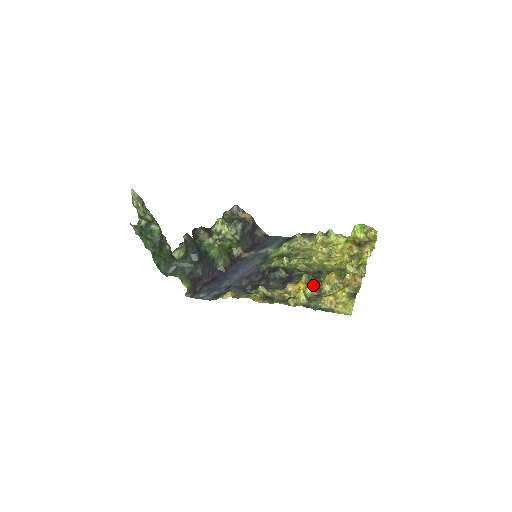
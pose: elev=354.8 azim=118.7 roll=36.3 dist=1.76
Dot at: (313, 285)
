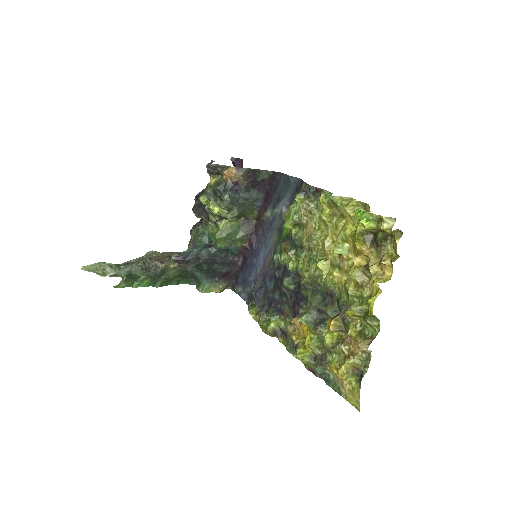
Dot at: (316, 333)
